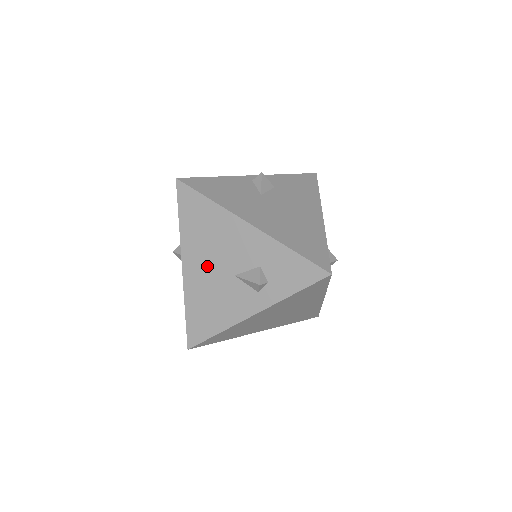
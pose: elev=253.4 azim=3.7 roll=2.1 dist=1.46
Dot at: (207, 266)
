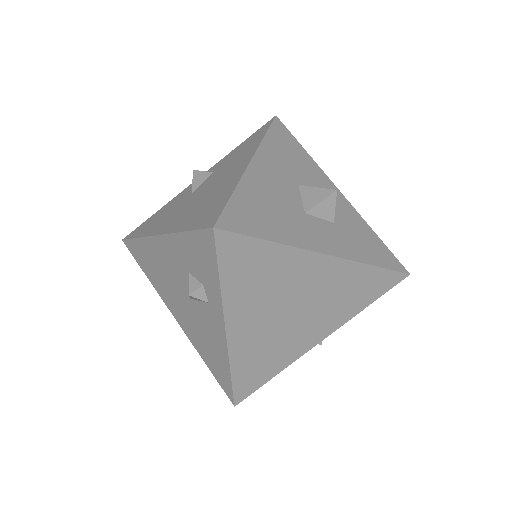
Dot at: (179, 305)
